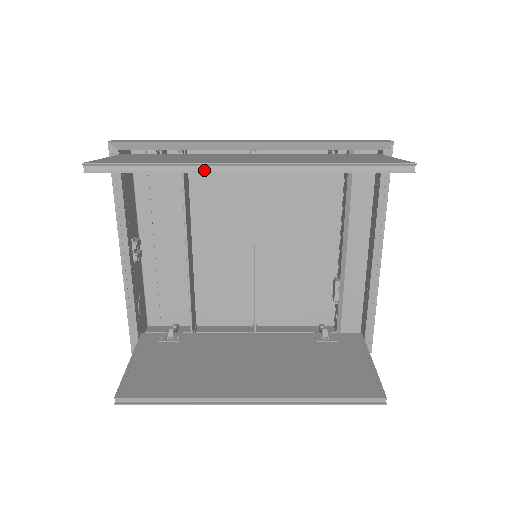
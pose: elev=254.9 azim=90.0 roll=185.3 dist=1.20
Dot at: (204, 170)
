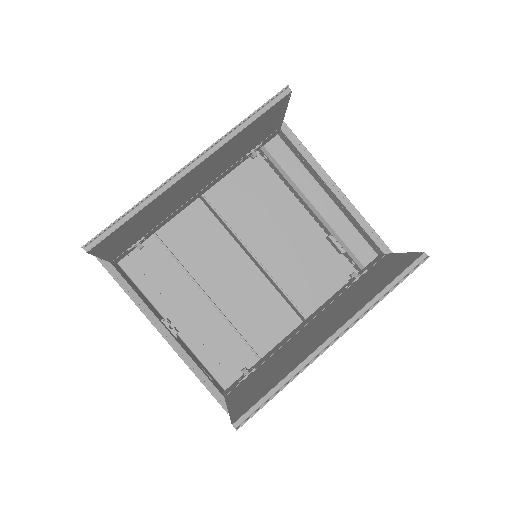
Dot at: (164, 190)
